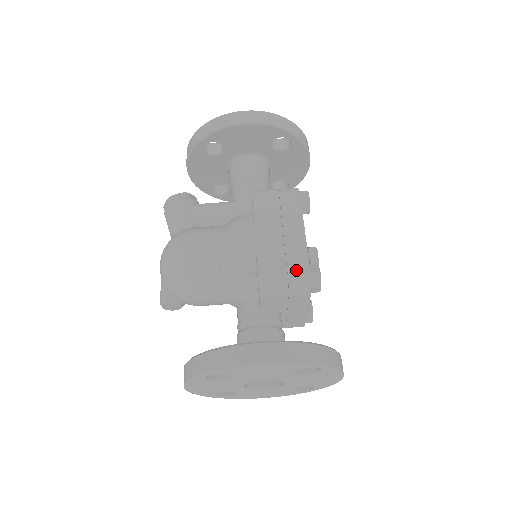
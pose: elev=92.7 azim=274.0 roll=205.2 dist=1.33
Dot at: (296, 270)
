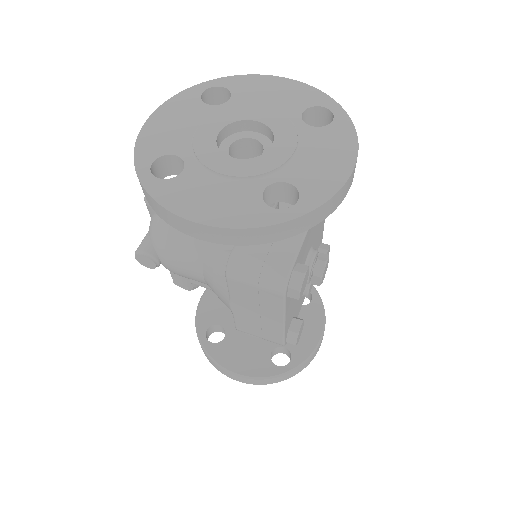
Dot at: occluded
